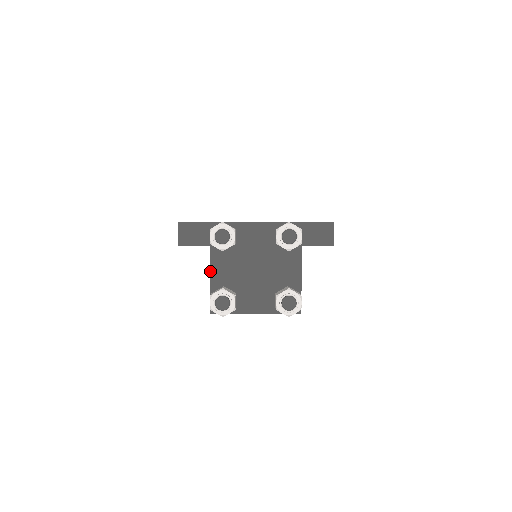
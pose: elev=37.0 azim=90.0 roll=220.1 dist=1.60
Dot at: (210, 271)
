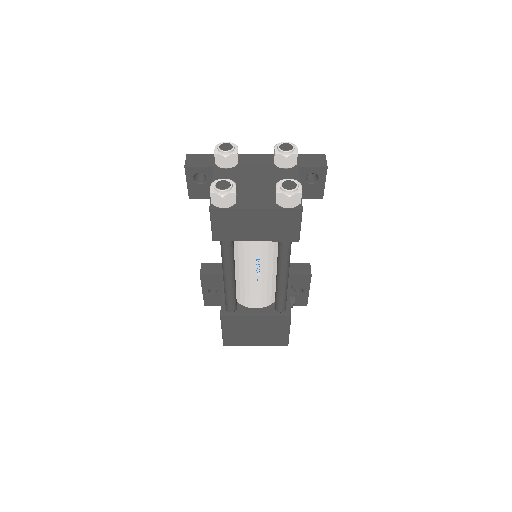
Dot at: occluded
